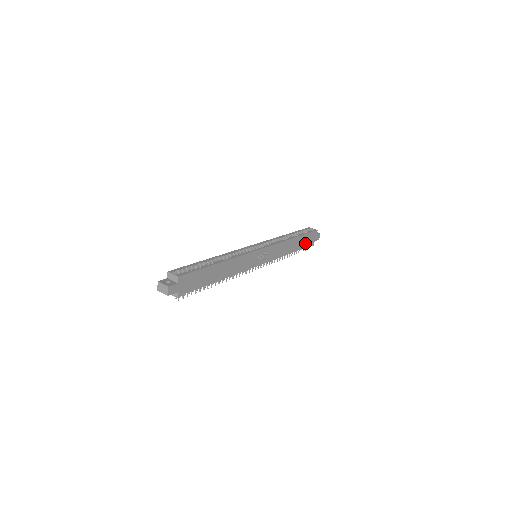
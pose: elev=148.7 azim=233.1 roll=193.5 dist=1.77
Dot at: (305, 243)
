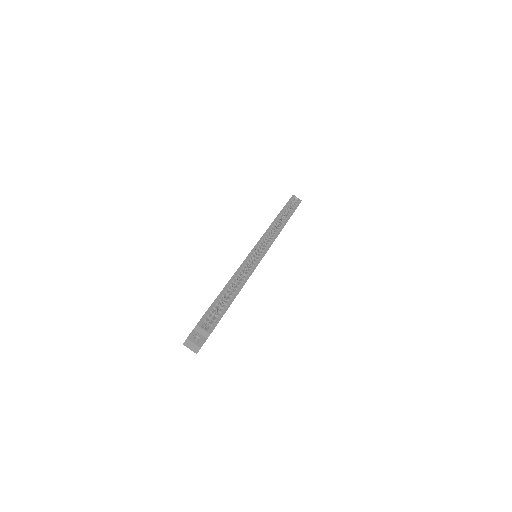
Dot at: occluded
